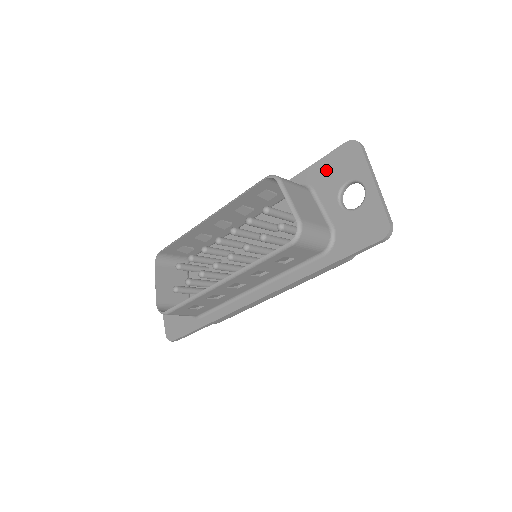
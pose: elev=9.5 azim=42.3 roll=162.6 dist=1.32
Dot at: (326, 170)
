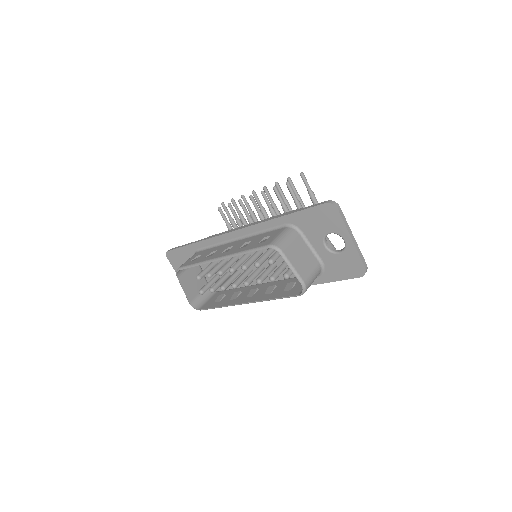
Dot at: (310, 220)
